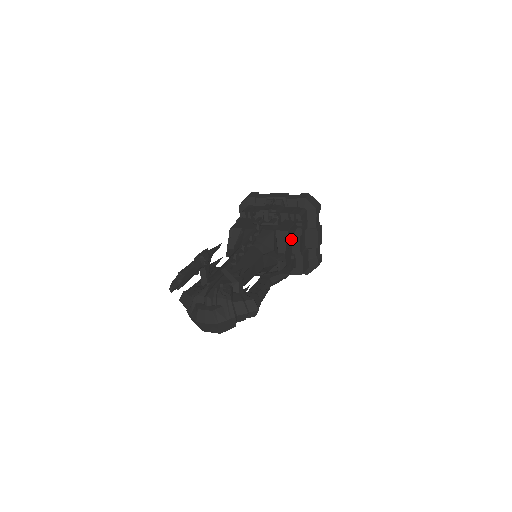
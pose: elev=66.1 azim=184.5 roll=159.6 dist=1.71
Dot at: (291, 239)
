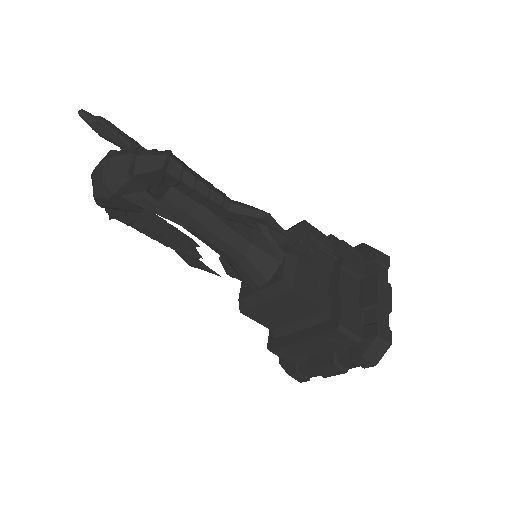
Dot at: (314, 245)
